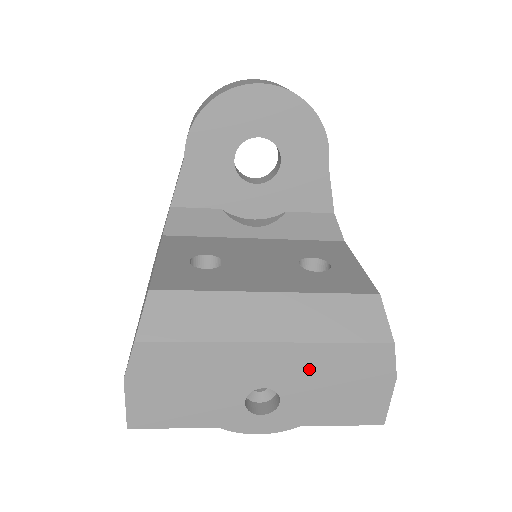
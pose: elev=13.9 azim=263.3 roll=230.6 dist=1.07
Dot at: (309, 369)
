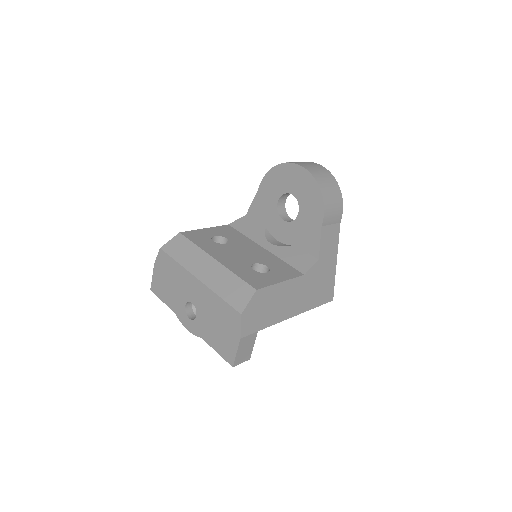
Dot at: (208, 305)
